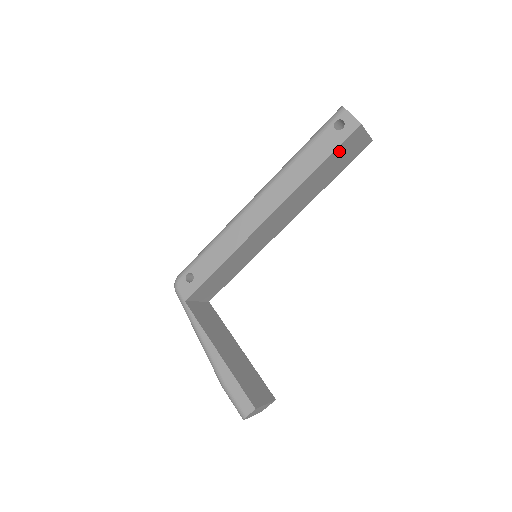
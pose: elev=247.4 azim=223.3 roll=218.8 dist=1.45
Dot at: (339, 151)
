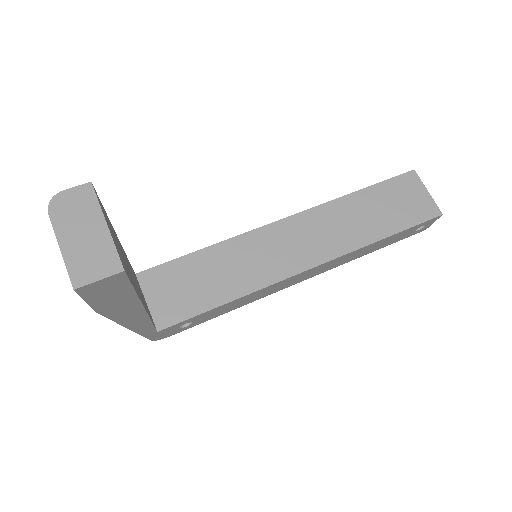
Dot at: (389, 188)
